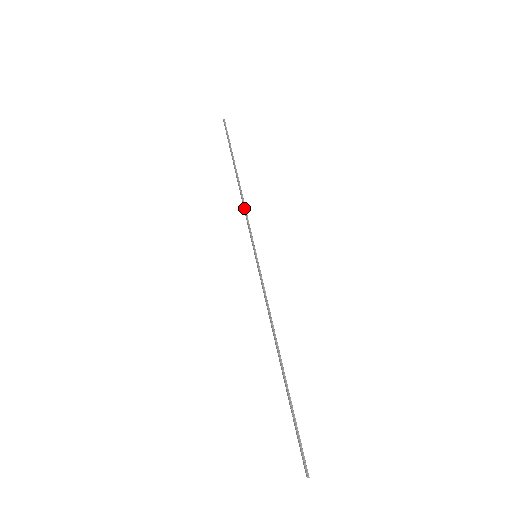
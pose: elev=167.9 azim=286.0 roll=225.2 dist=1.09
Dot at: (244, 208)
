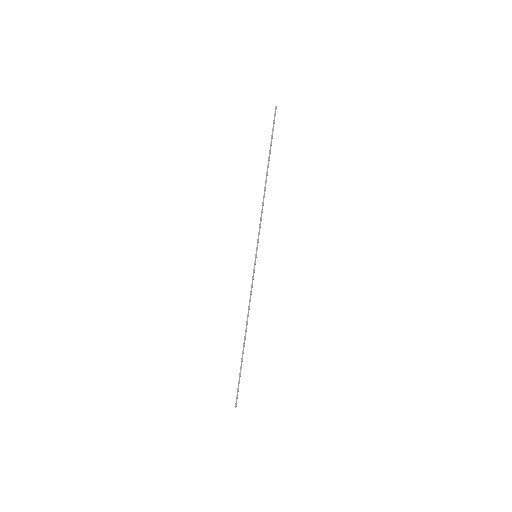
Dot at: (261, 211)
